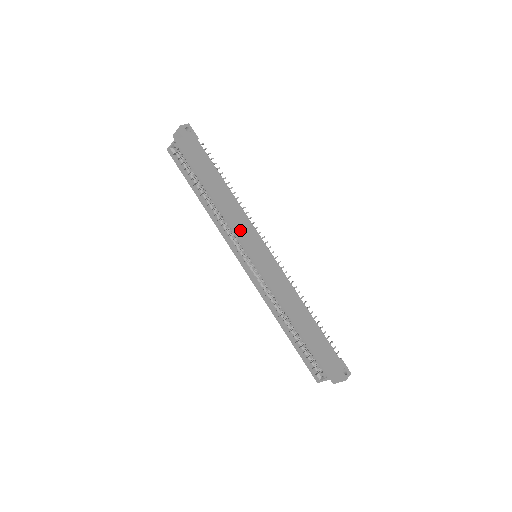
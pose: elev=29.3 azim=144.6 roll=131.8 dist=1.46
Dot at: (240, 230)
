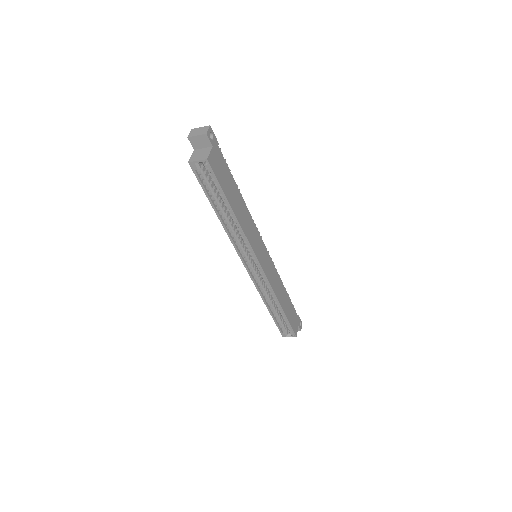
Dot at: (253, 242)
